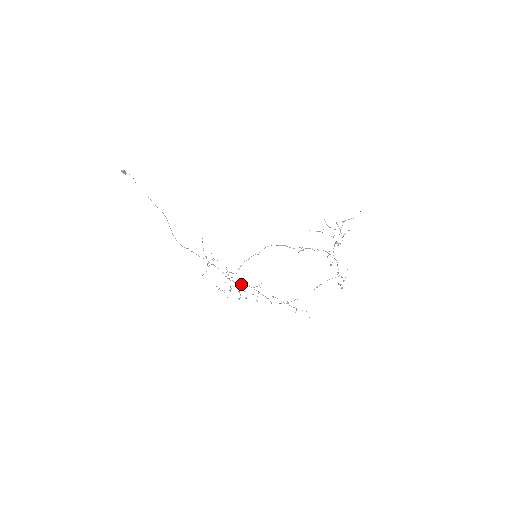
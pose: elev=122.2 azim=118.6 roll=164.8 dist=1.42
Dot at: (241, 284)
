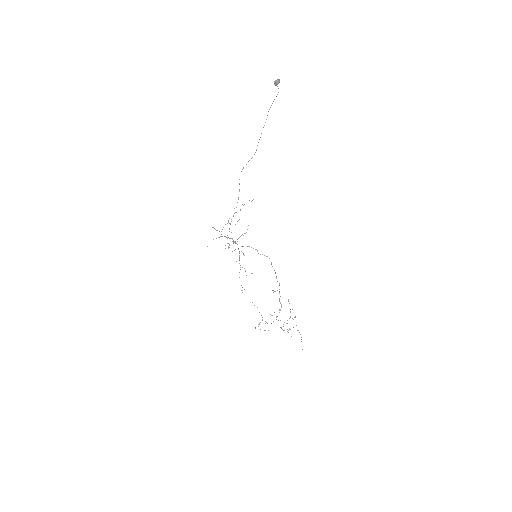
Dot at: occluded
